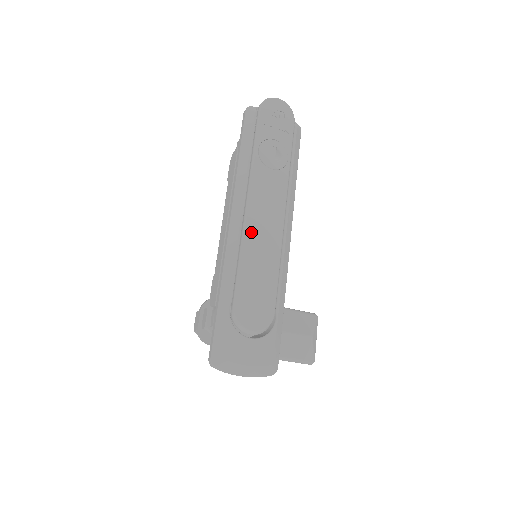
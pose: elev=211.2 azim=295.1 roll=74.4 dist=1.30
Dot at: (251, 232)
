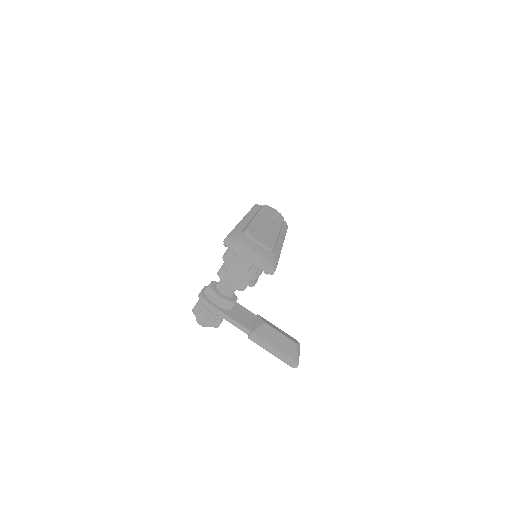
Dot at: (258, 221)
